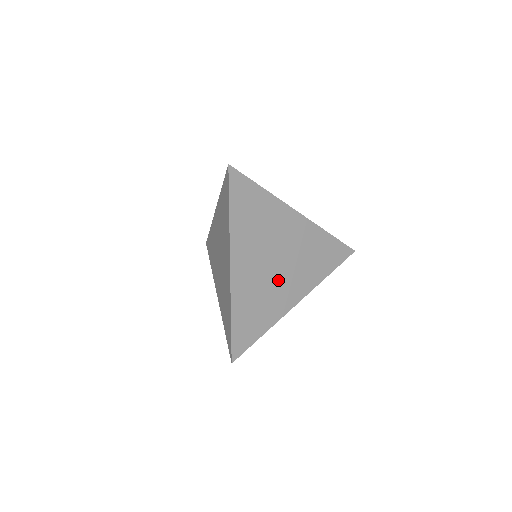
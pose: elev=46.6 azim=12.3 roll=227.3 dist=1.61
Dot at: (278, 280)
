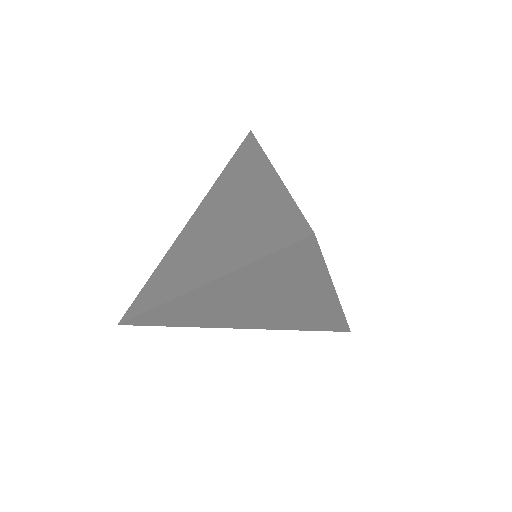
Dot at: (240, 314)
